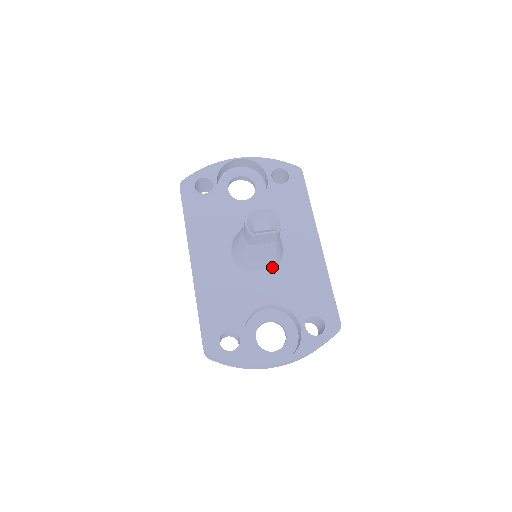
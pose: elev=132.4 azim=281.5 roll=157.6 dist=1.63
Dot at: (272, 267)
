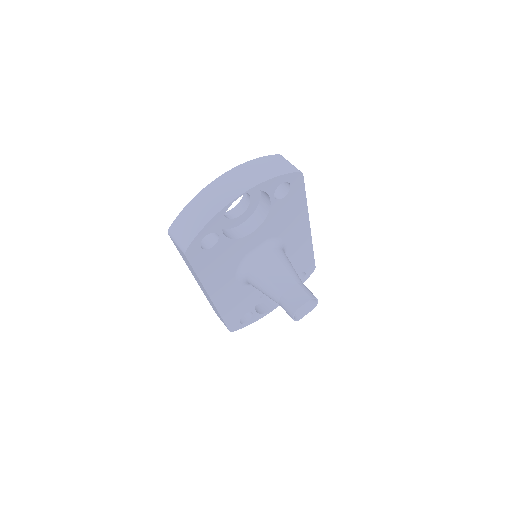
Dot at: occluded
